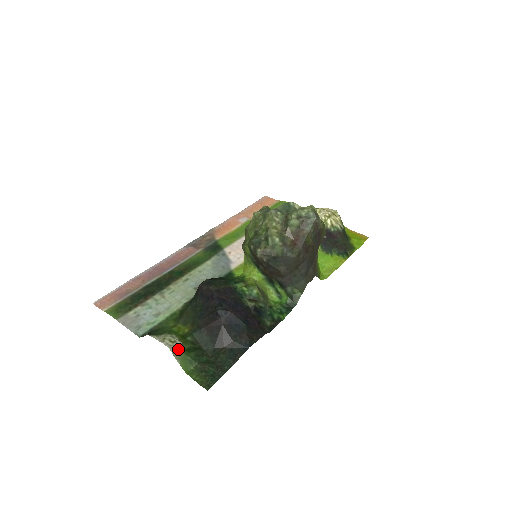
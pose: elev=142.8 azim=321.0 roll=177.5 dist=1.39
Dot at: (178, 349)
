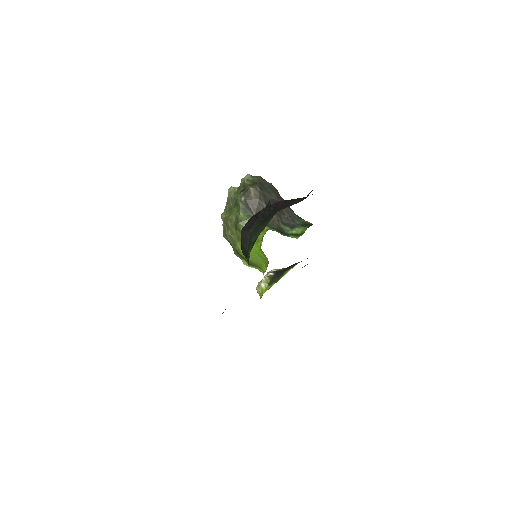
Dot at: occluded
